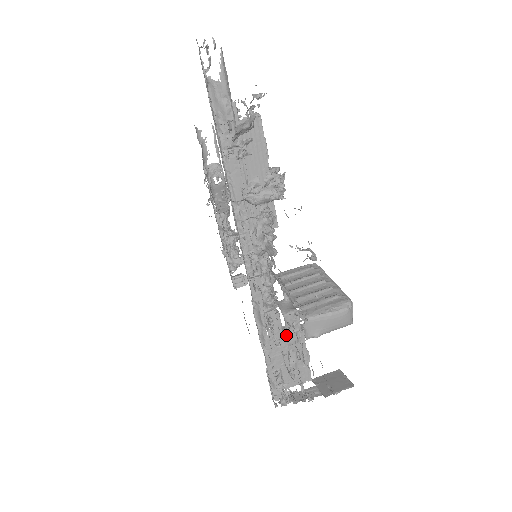
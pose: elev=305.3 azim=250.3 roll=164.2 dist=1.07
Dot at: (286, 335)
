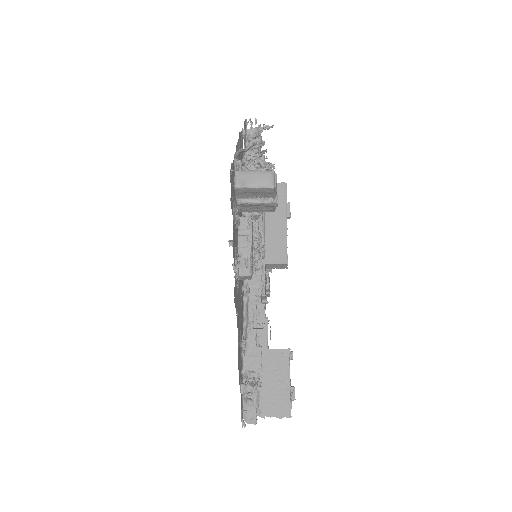
Dot at: (238, 235)
